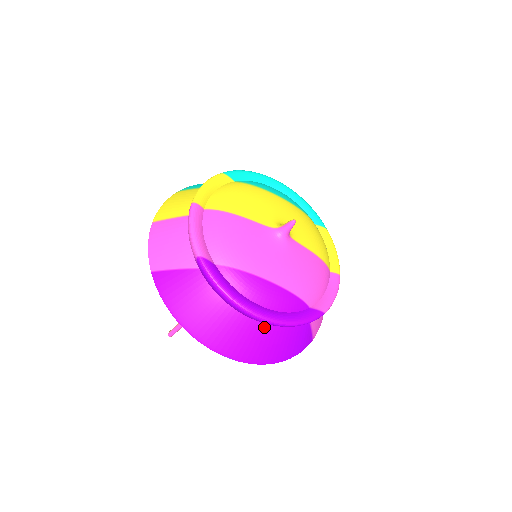
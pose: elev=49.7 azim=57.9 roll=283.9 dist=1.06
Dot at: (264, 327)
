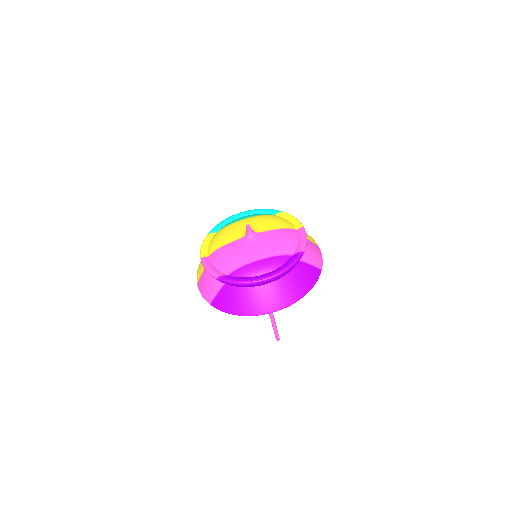
Dot at: (277, 283)
